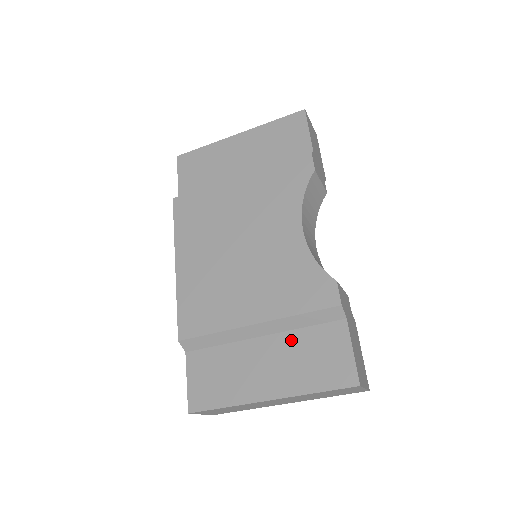
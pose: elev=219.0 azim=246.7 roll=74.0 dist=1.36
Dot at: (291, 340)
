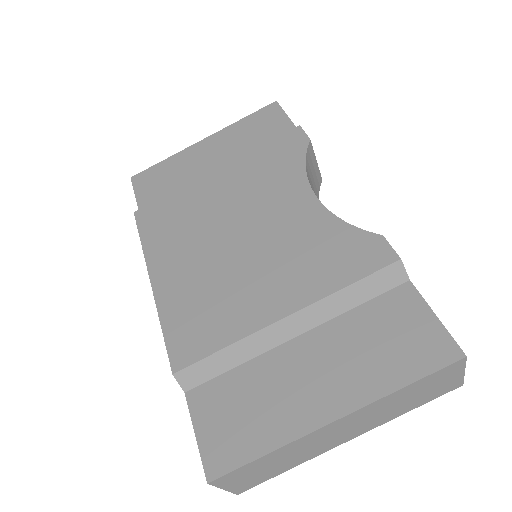
Dot at: (341, 328)
